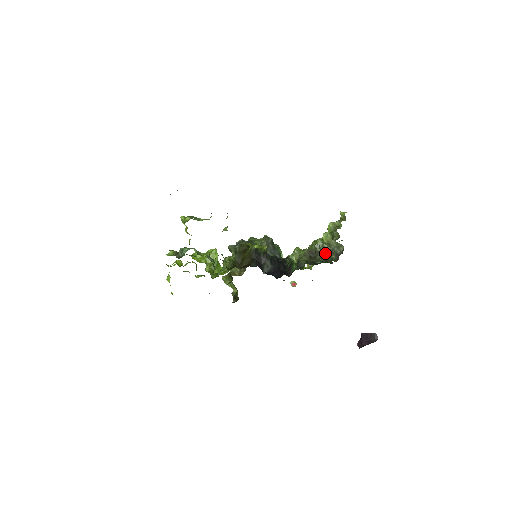
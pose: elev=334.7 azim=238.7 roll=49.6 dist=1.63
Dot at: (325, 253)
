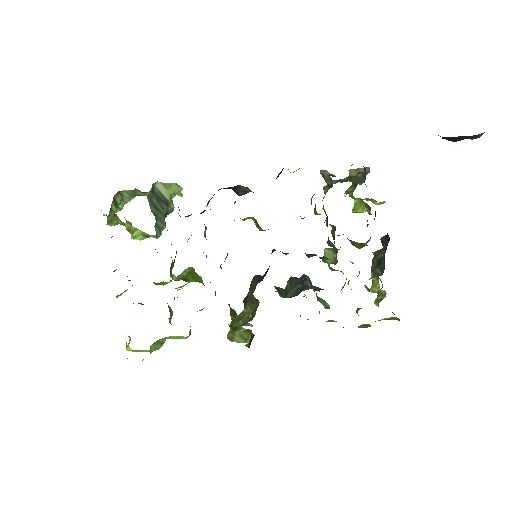
Dot at: occluded
